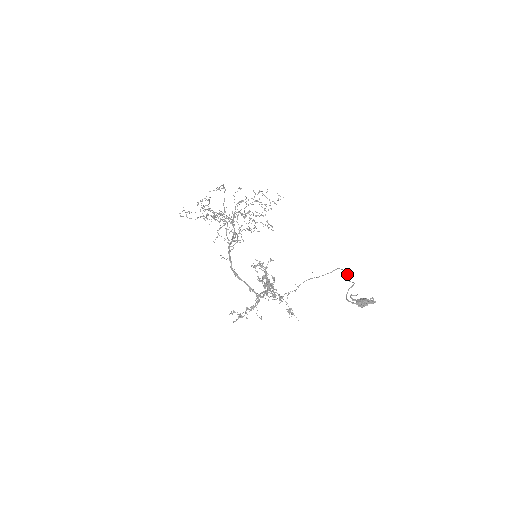
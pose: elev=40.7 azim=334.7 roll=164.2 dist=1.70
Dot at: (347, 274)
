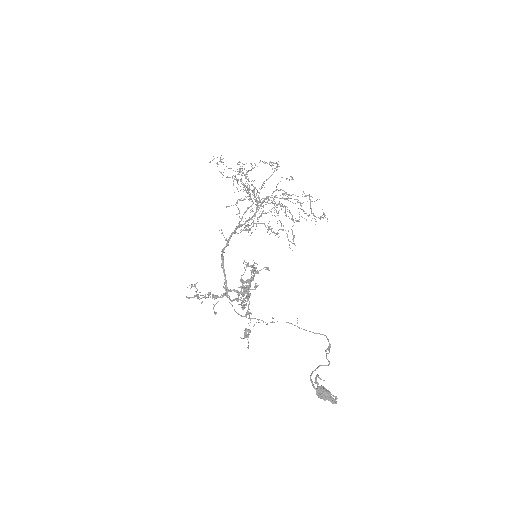
Dot at: occluded
